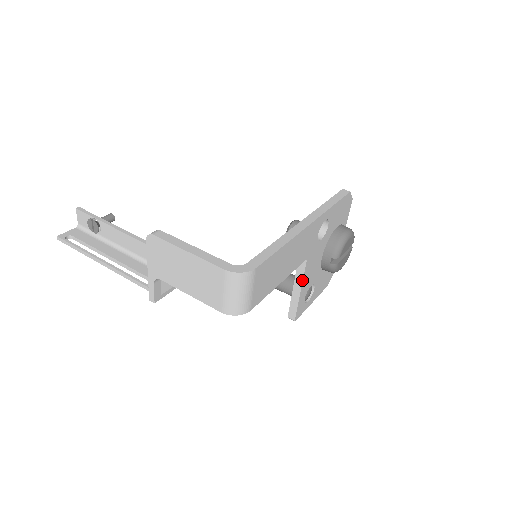
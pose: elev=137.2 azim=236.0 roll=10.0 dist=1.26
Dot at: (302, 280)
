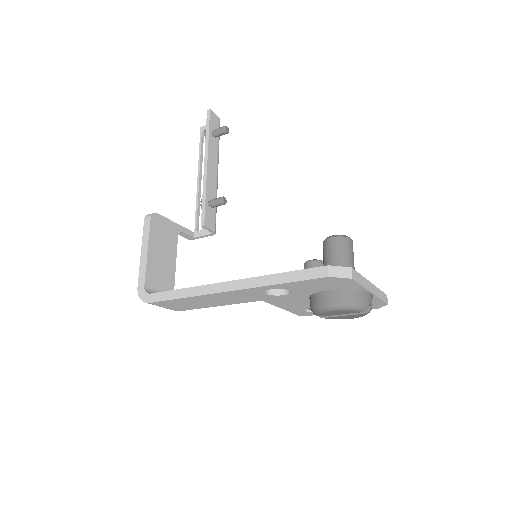
Dot at: (276, 305)
